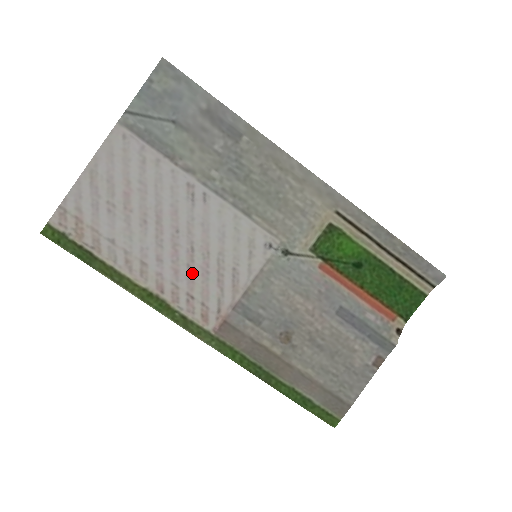
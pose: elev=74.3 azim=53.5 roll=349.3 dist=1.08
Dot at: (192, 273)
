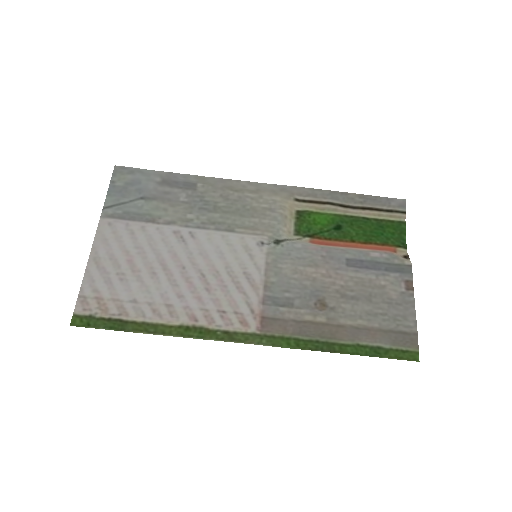
Dot at: (213, 293)
